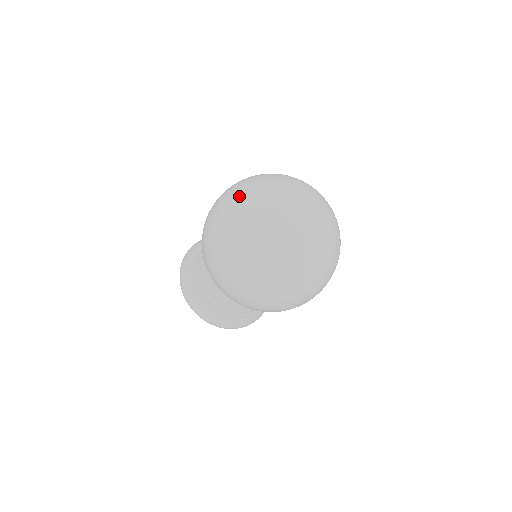
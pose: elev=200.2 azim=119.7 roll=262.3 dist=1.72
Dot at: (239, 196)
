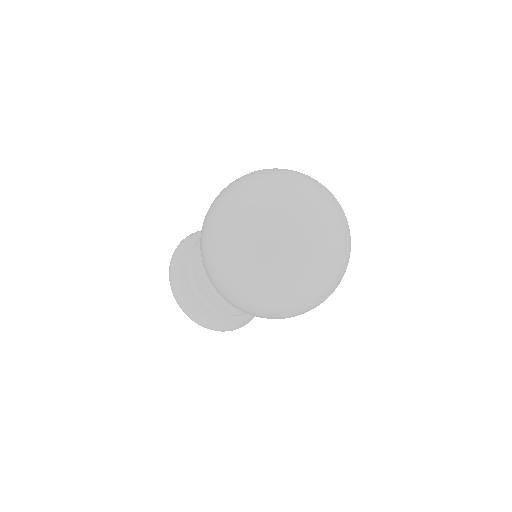
Dot at: (252, 185)
